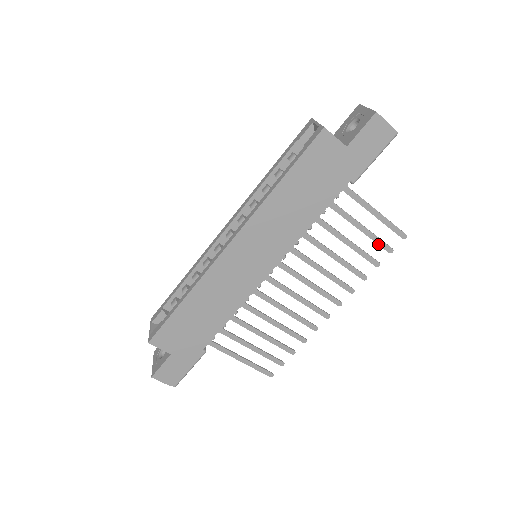
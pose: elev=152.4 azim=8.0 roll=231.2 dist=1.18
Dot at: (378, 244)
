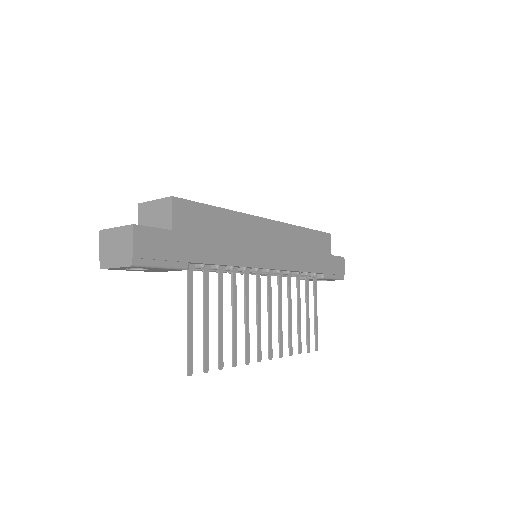
Dot at: (307, 336)
